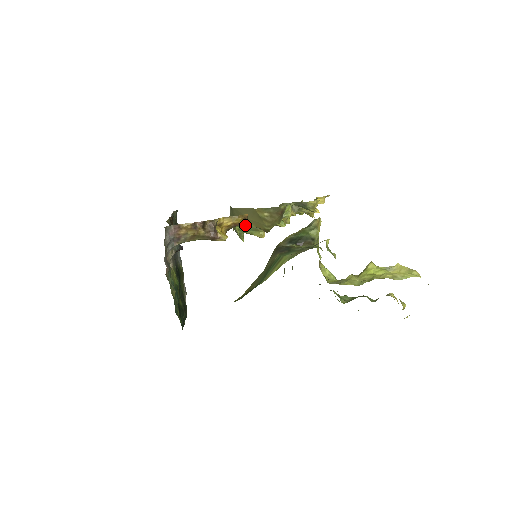
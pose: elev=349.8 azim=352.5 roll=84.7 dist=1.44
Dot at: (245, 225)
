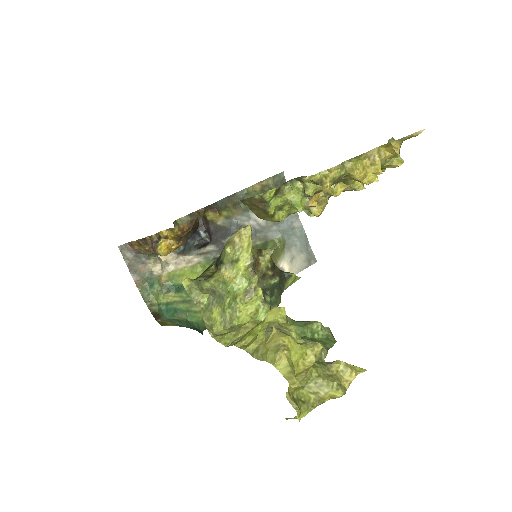
Dot at: occluded
